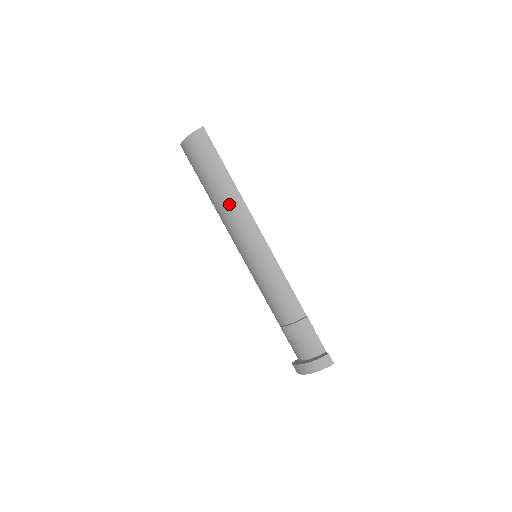
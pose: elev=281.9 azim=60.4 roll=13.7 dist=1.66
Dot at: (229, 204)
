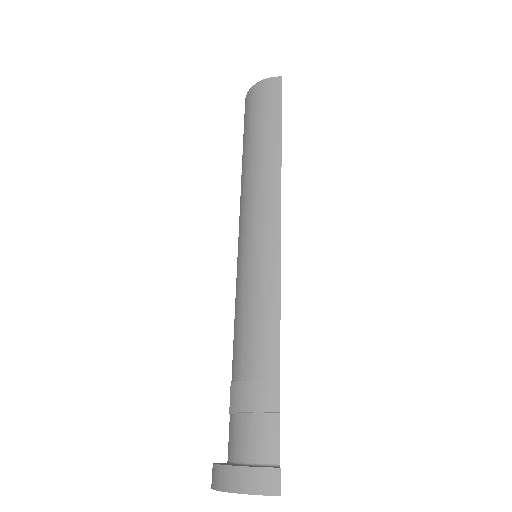
Dot at: (260, 170)
